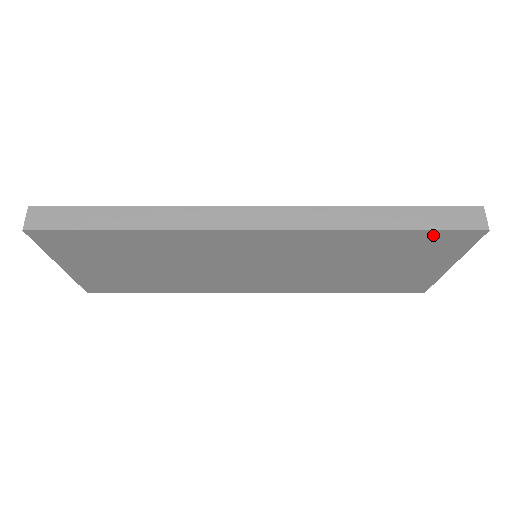
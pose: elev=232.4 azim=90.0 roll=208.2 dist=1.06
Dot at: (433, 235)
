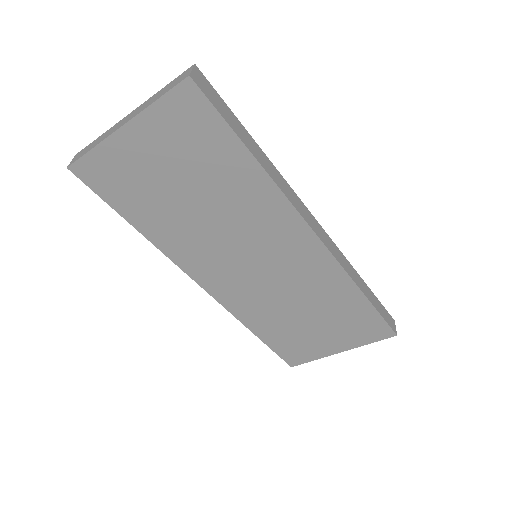
Dot at: (375, 319)
